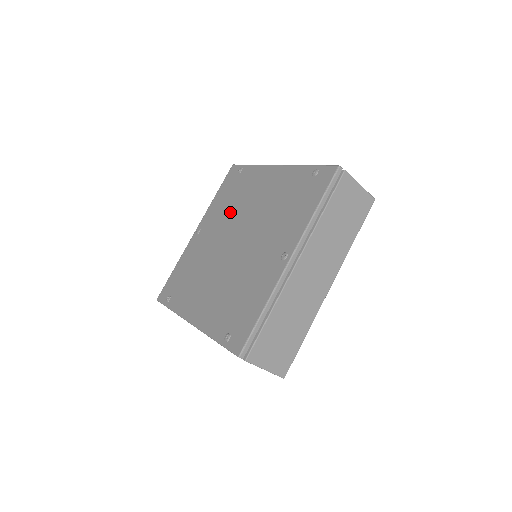
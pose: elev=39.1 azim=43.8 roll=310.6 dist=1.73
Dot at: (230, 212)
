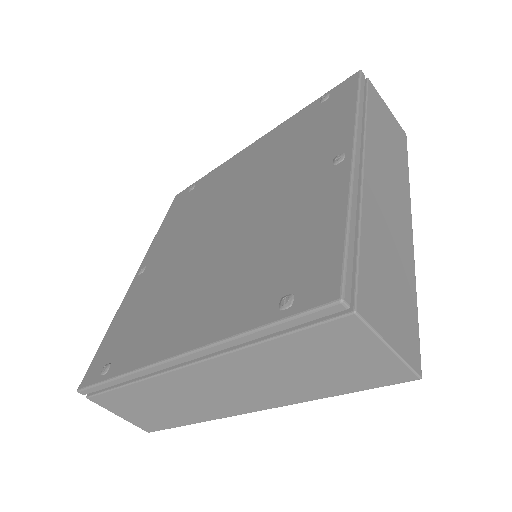
Dot at: (195, 217)
